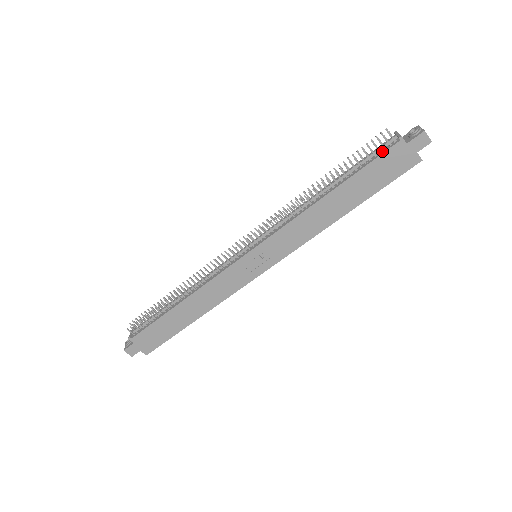
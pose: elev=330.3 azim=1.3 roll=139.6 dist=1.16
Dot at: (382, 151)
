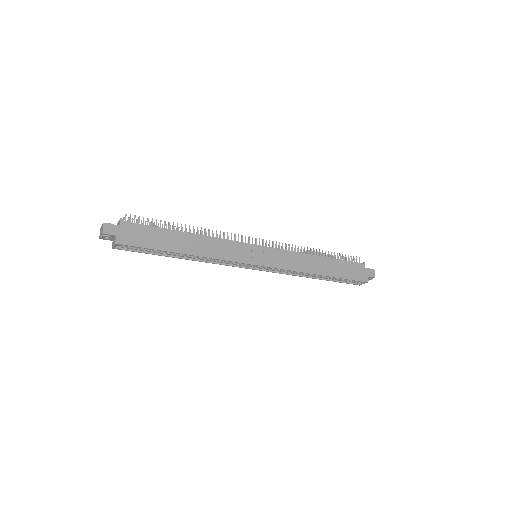
Dot at: (353, 262)
